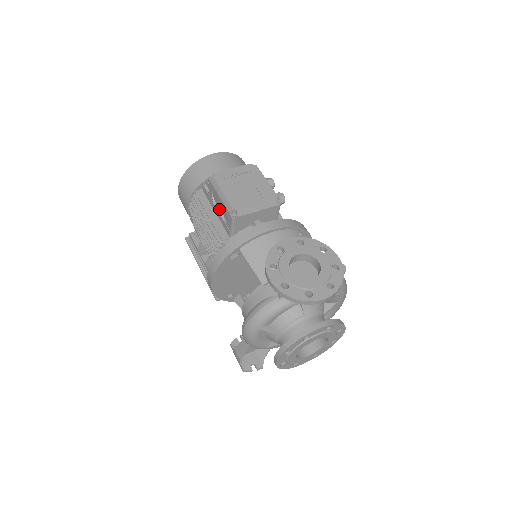
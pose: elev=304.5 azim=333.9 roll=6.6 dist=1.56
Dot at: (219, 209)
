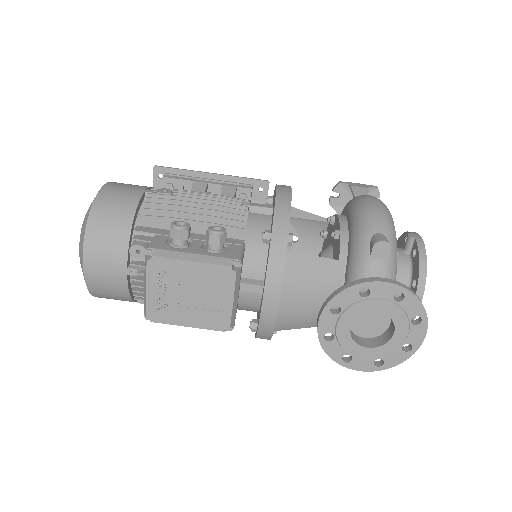
Dot at: occluded
